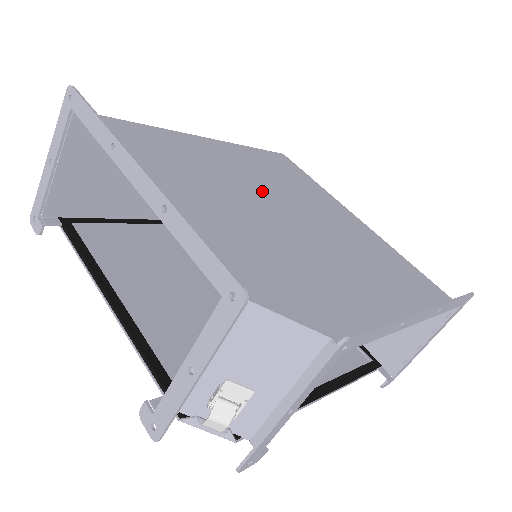
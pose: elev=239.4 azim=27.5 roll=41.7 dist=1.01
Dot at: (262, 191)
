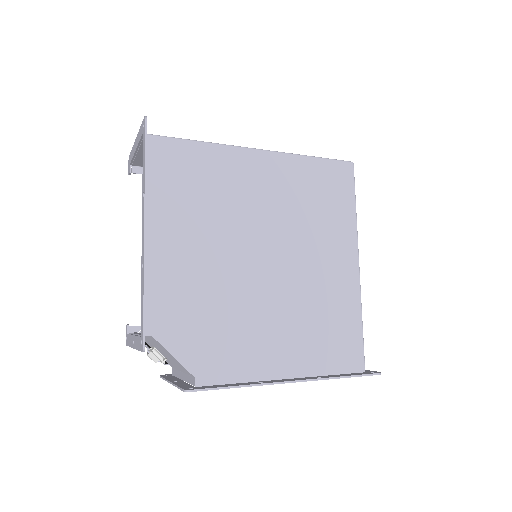
Dot at: (266, 229)
